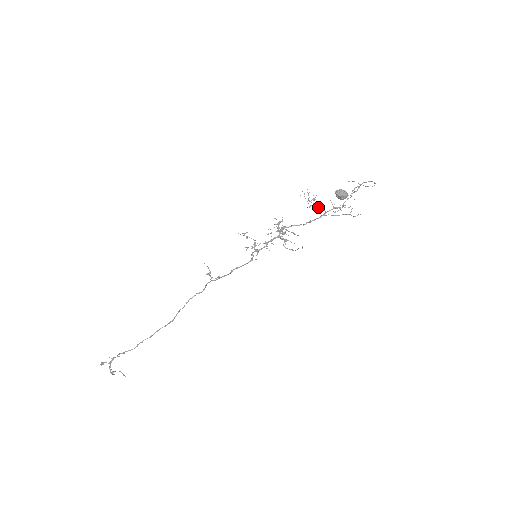
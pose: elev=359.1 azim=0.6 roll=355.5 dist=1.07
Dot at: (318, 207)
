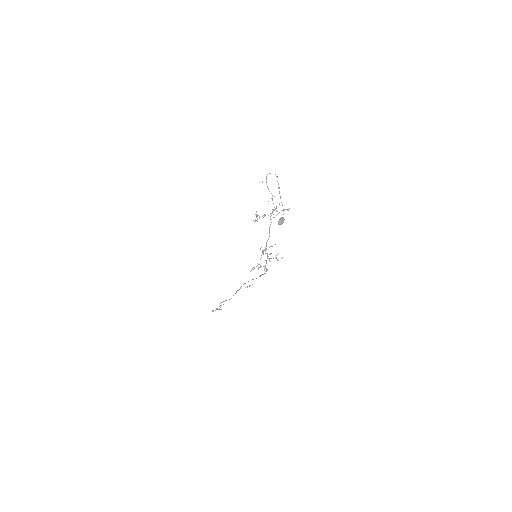
Dot at: (263, 217)
